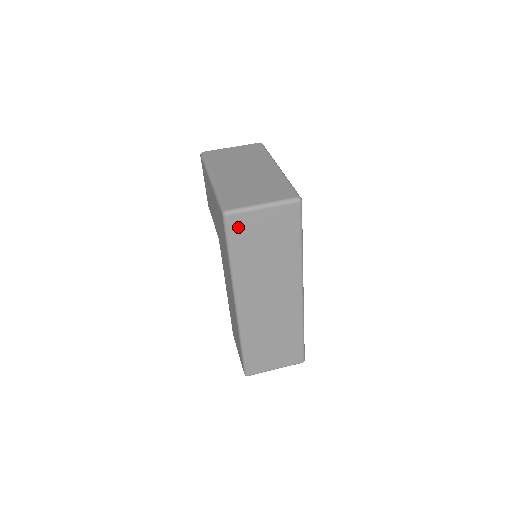
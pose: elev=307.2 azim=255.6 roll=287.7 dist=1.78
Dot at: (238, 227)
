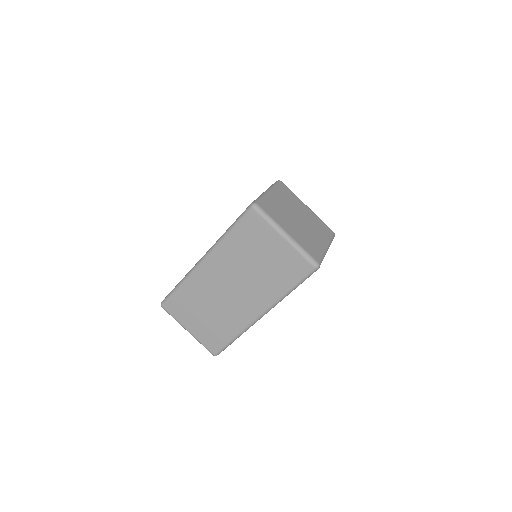
Dot at: occluded
